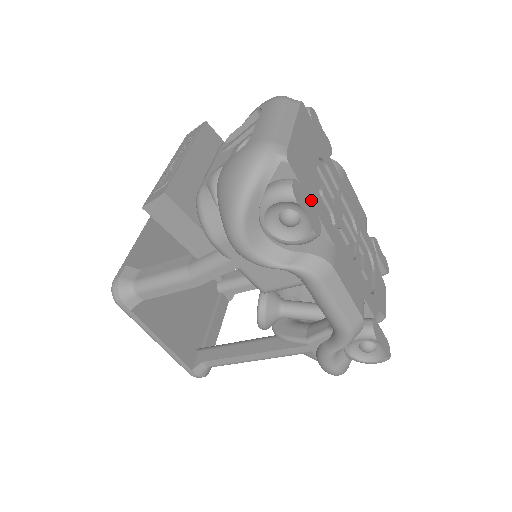
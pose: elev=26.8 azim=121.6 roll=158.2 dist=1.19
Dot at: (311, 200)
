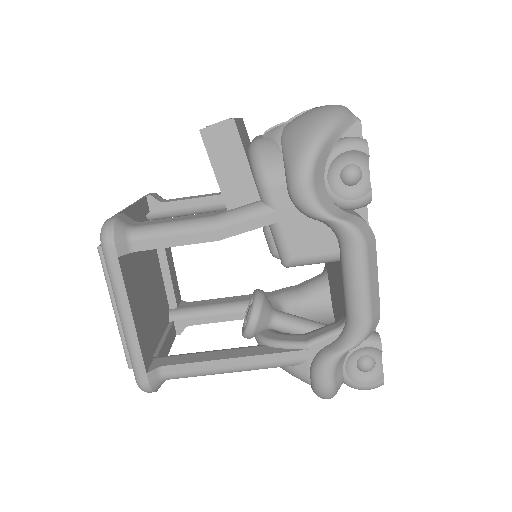
Dot at: occluded
